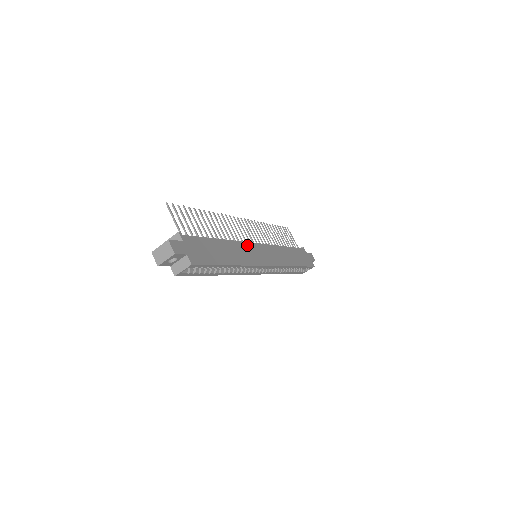
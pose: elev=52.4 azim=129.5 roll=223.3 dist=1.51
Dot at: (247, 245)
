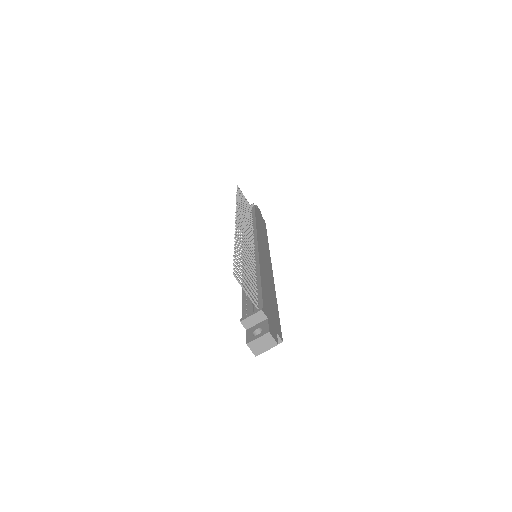
Dot at: (260, 257)
